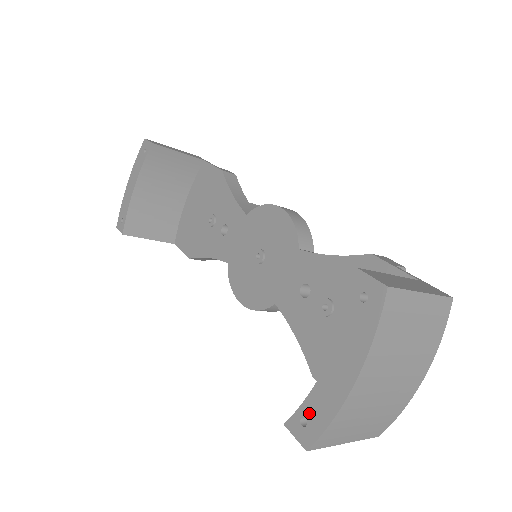
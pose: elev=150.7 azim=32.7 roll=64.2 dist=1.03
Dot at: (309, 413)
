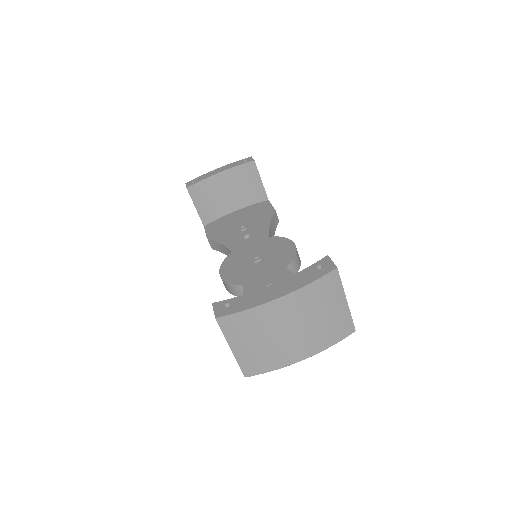
Dot at: (235, 302)
